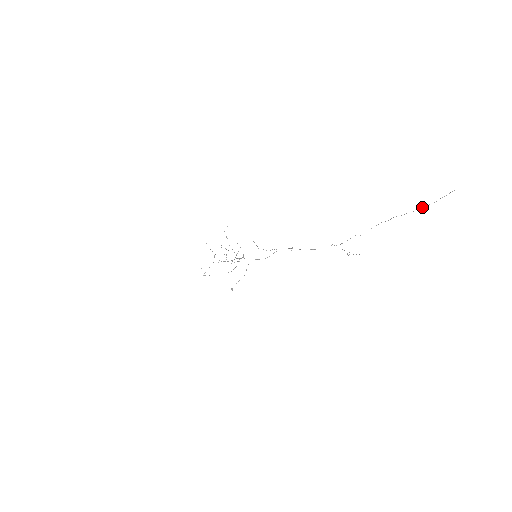
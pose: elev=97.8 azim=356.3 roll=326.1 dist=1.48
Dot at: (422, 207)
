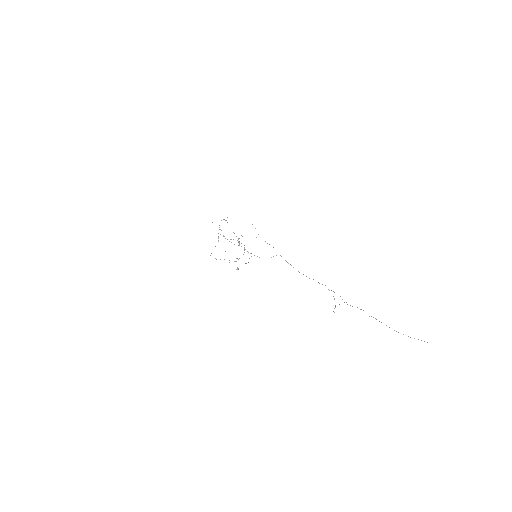
Dot at: occluded
